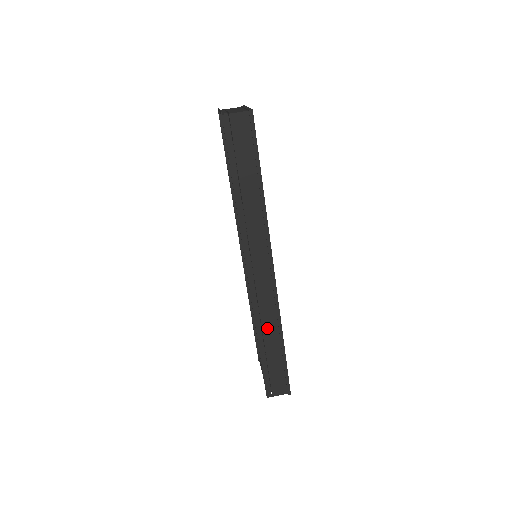
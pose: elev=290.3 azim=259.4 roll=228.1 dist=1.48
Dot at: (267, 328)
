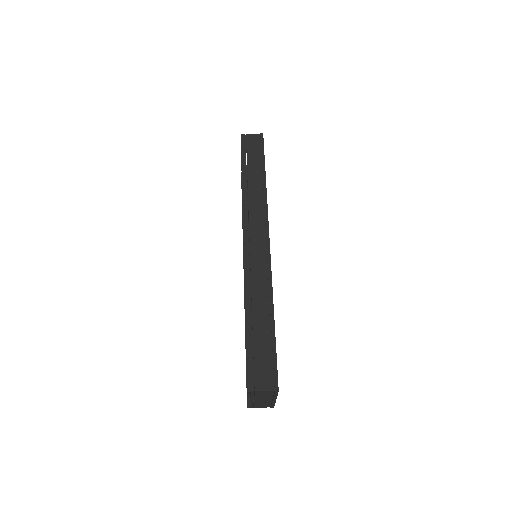
Dot at: (257, 298)
